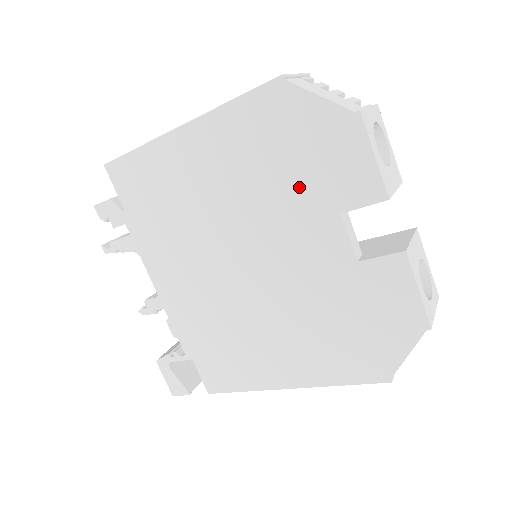
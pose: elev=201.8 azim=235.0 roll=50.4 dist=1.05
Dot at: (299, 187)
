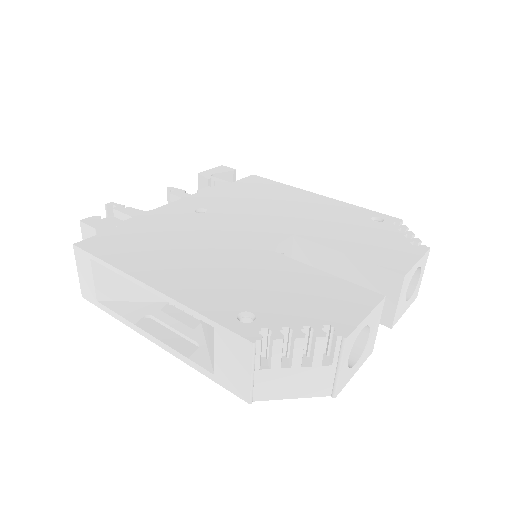
Dot at: occluded
